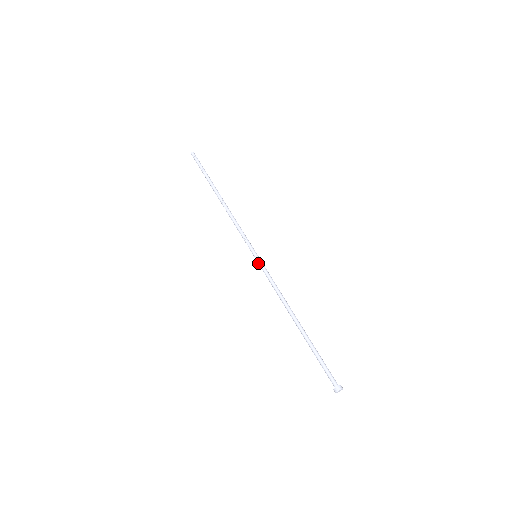
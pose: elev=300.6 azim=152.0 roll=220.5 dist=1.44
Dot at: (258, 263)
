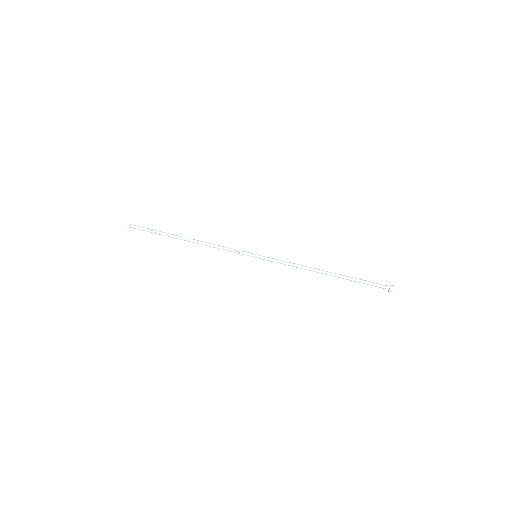
Dot at: (263, 259)
